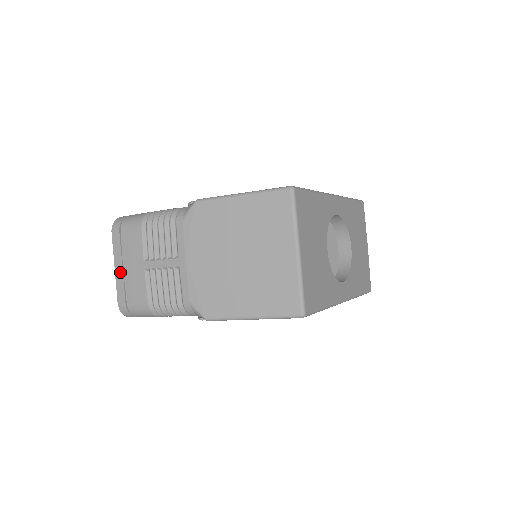
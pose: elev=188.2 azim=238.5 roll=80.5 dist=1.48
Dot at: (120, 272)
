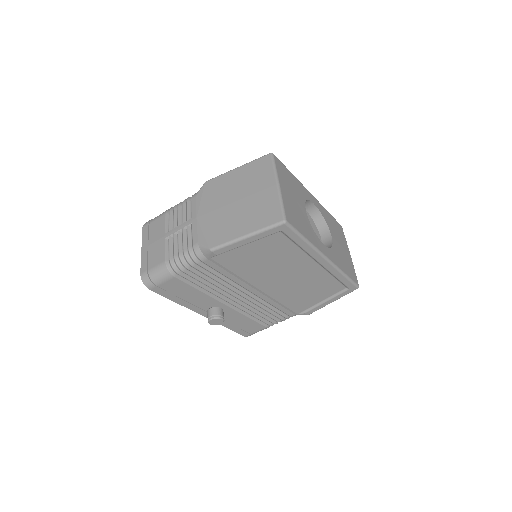
Dot at: (145, 250)
